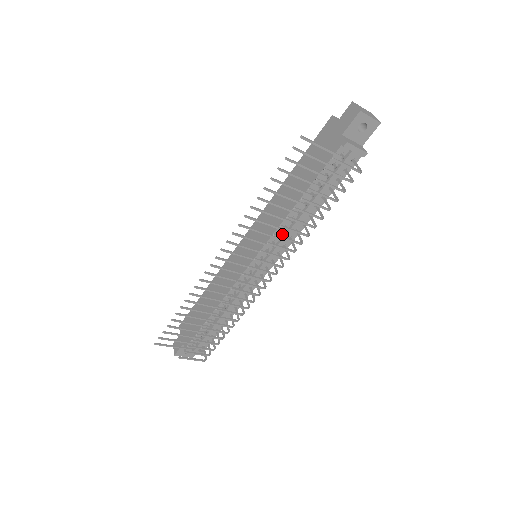
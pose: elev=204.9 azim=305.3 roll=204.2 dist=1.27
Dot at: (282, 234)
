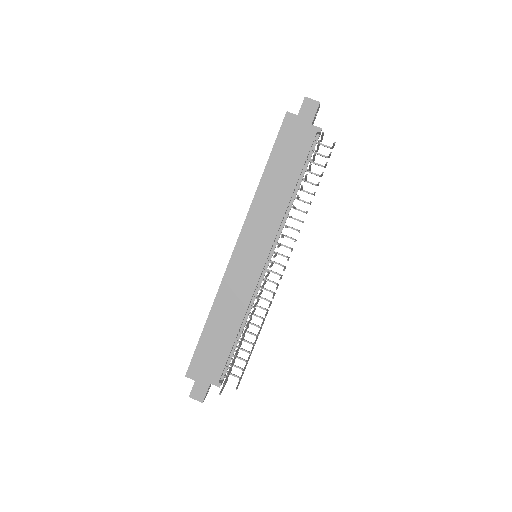
Dot at: (281, 223)
